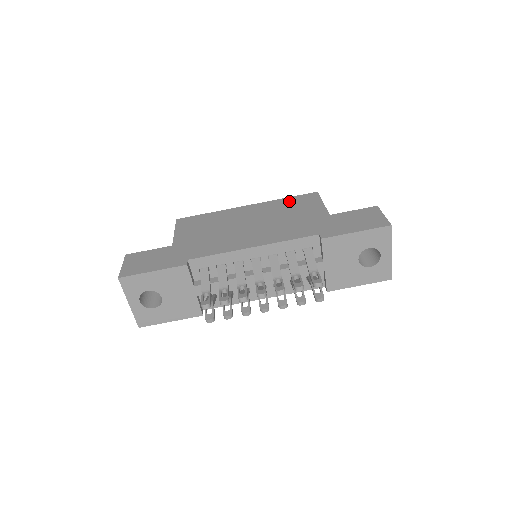
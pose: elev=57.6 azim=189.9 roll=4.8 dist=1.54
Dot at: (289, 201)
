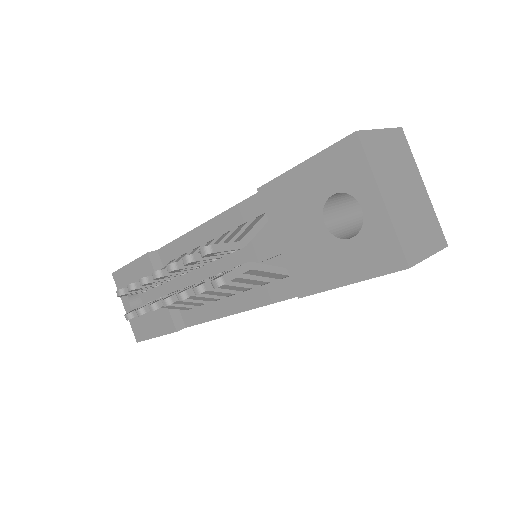
Dot at: occluded
